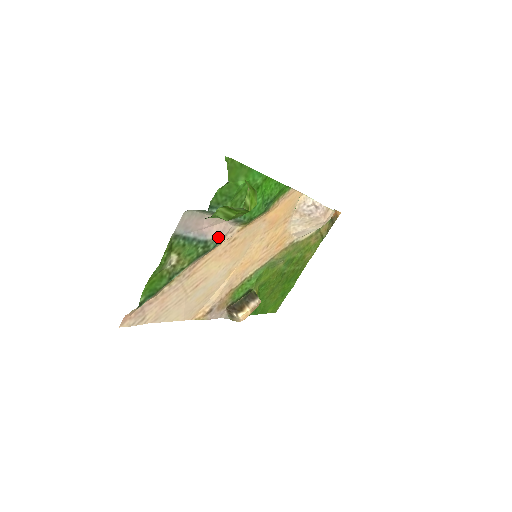
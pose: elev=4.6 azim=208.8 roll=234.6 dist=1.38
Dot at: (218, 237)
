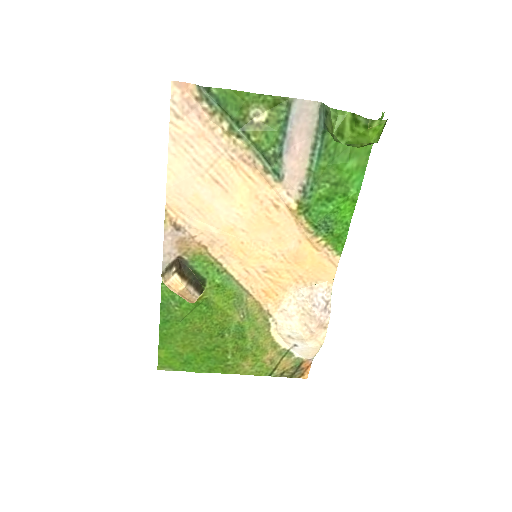
Dot at: (285, 172)
